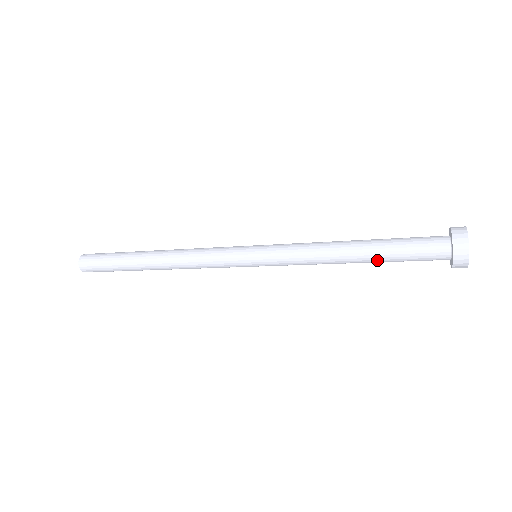
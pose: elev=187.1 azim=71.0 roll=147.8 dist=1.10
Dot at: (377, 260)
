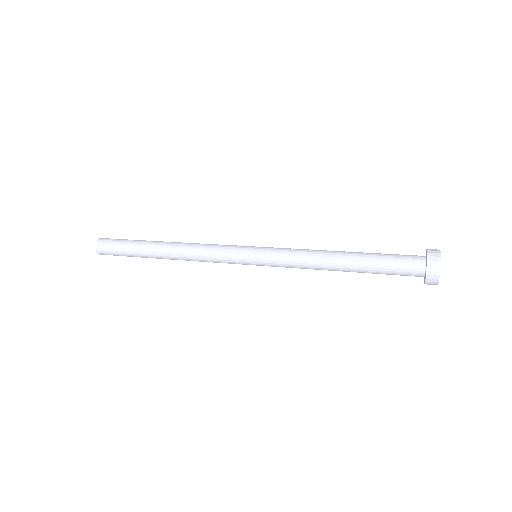
Dot at: (361, 269)
